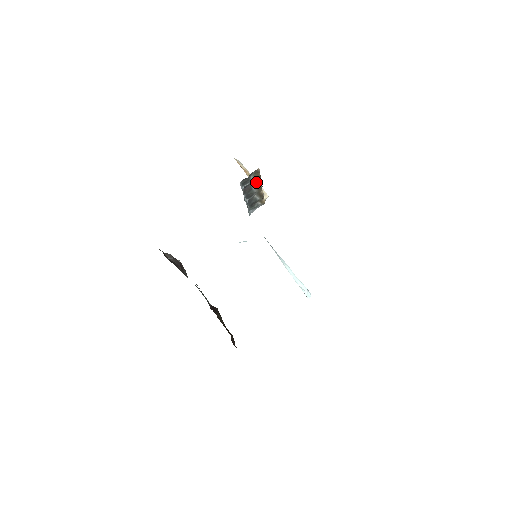
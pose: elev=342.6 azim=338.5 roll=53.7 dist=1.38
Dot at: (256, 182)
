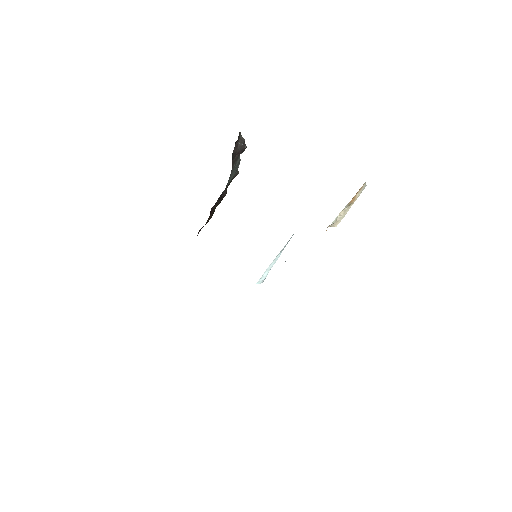
Dot at: occluded
